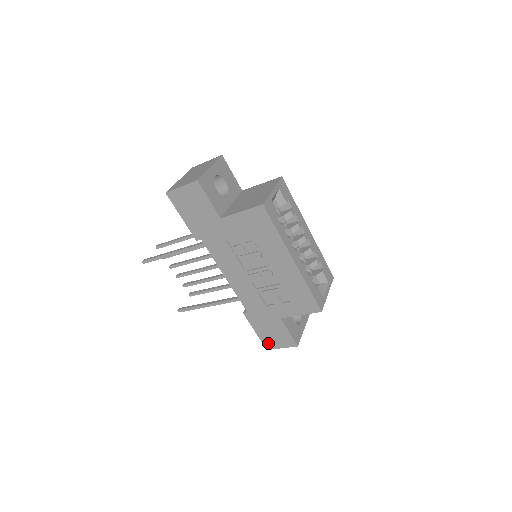
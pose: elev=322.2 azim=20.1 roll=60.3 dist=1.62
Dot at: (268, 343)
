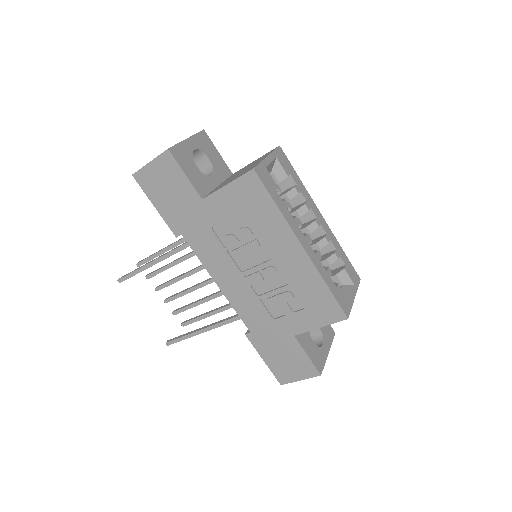
Dot at: (281, 375)
